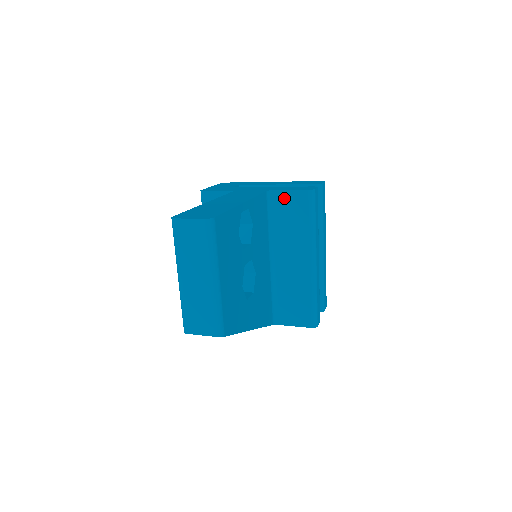
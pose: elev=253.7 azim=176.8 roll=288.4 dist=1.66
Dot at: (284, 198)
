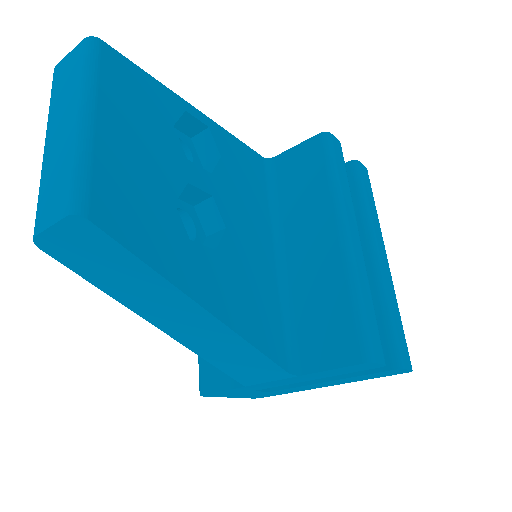
Dot at: (289, 160)
